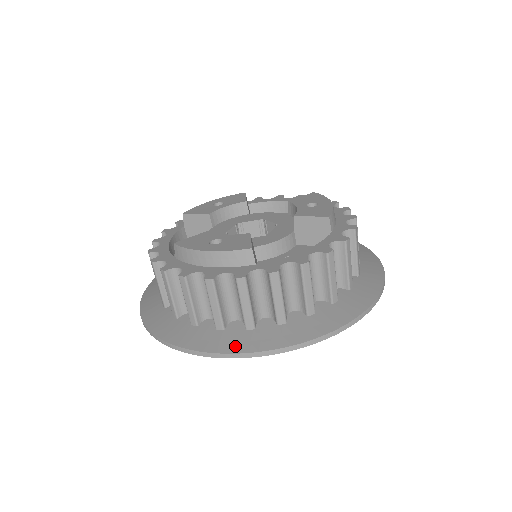
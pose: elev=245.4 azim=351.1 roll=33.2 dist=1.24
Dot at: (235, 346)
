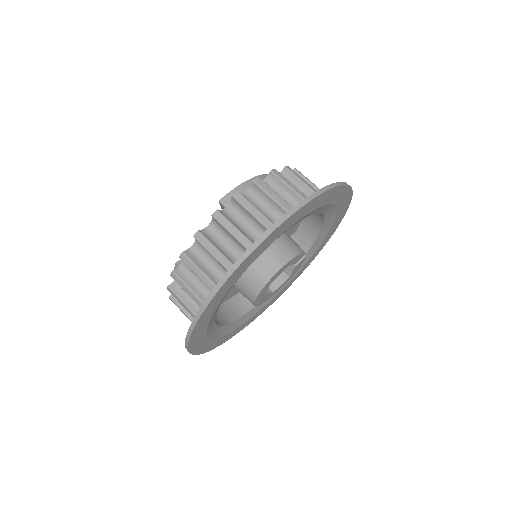
Dot at: occluded
